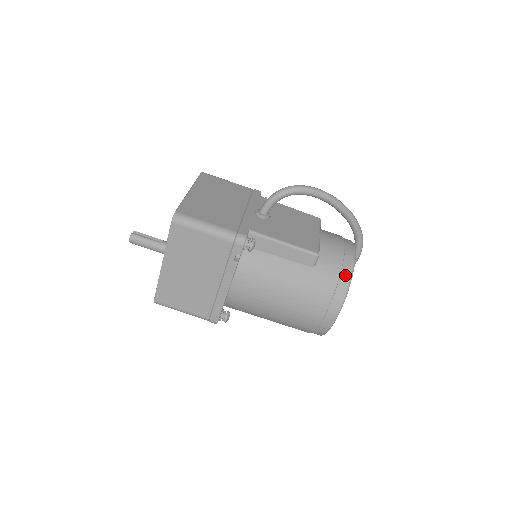
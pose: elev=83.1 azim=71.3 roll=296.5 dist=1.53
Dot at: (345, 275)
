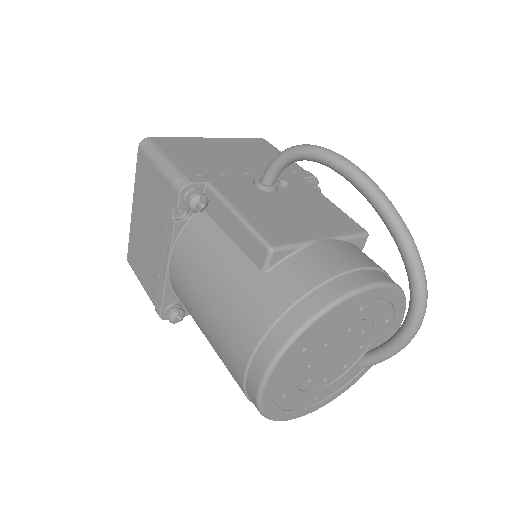
Dot at: (305, 308)
